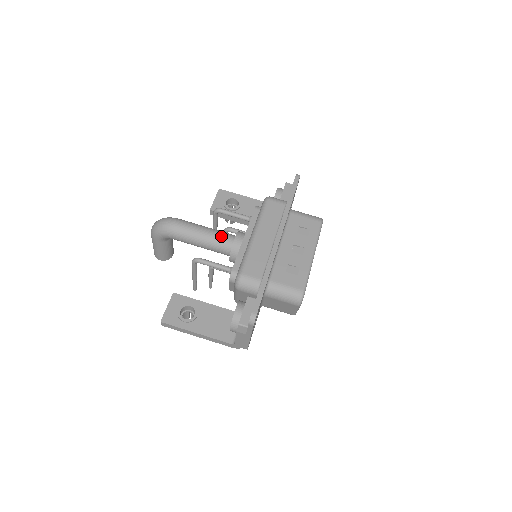
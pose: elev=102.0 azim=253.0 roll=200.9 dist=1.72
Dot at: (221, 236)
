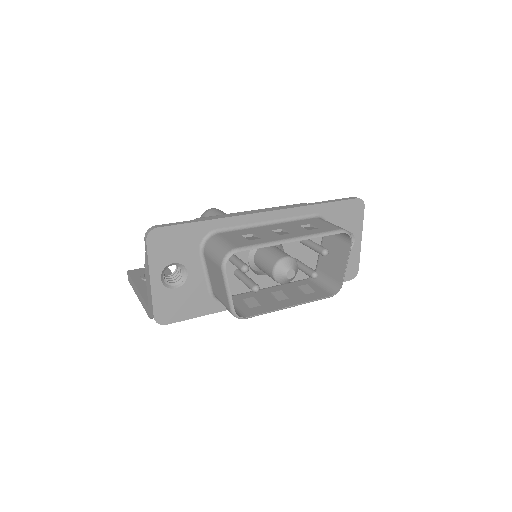
Dot at: occluded
